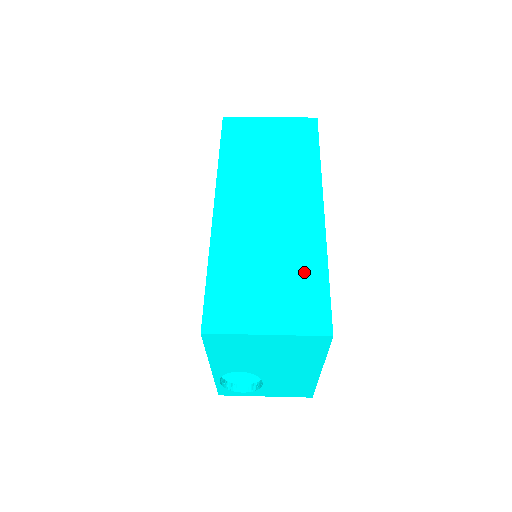
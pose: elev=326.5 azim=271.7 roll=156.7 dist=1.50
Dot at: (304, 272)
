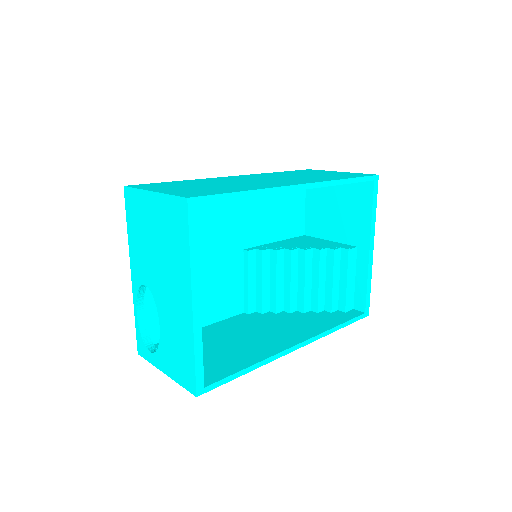
Dot at: (230, 188)
